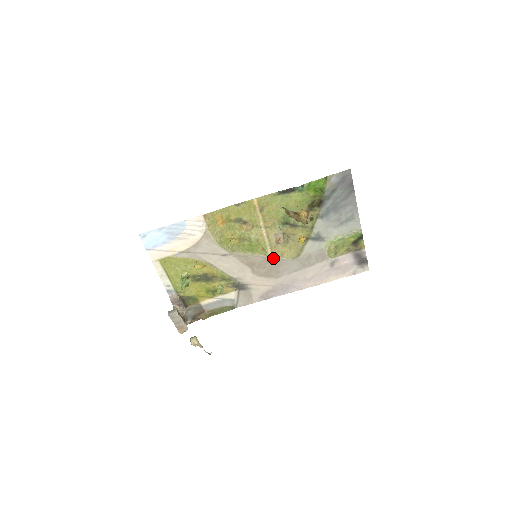
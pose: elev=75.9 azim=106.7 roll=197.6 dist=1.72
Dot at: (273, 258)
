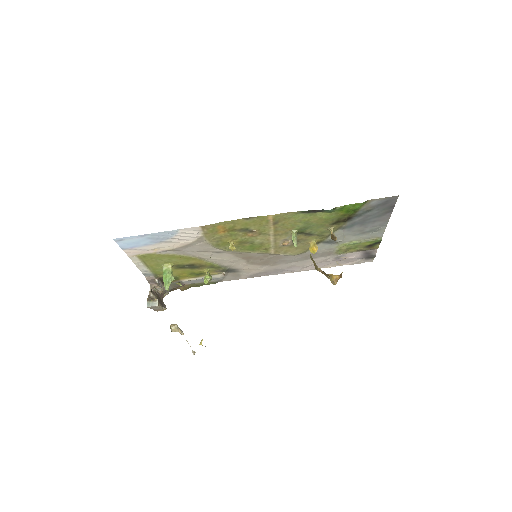
Dot at: (274, 254)
